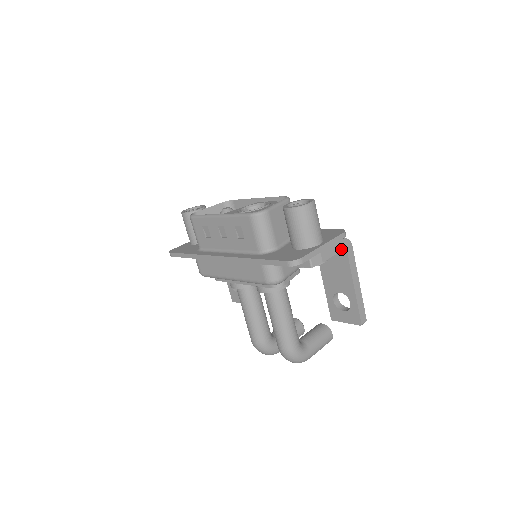
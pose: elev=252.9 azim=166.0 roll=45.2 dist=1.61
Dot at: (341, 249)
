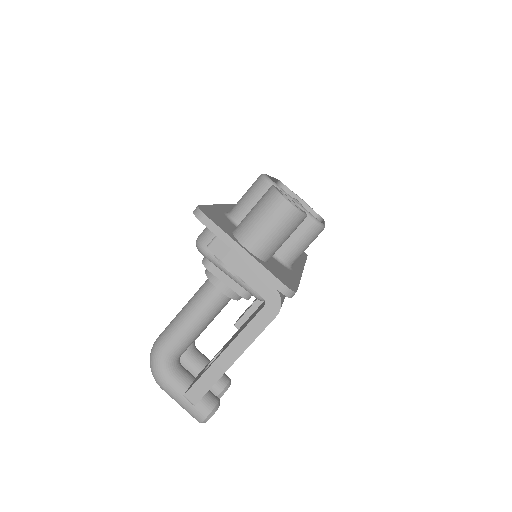
Dot at: (260, 291)
